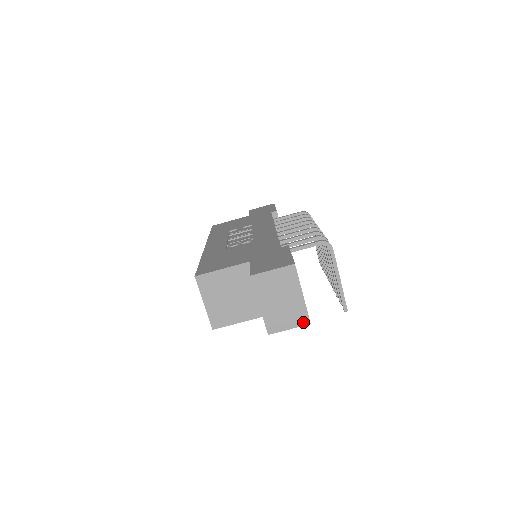
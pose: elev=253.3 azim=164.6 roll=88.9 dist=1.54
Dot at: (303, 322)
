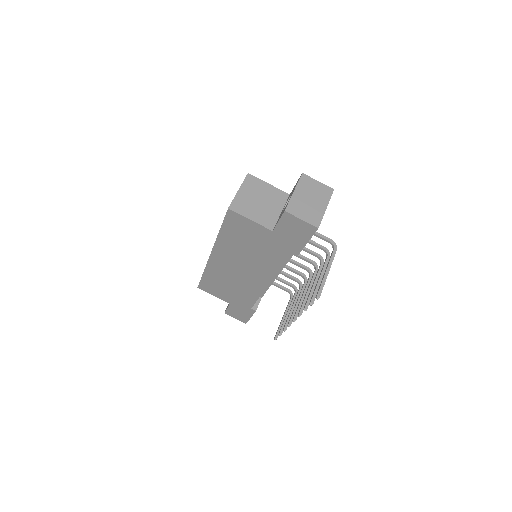
Dot at: (314, 223)
